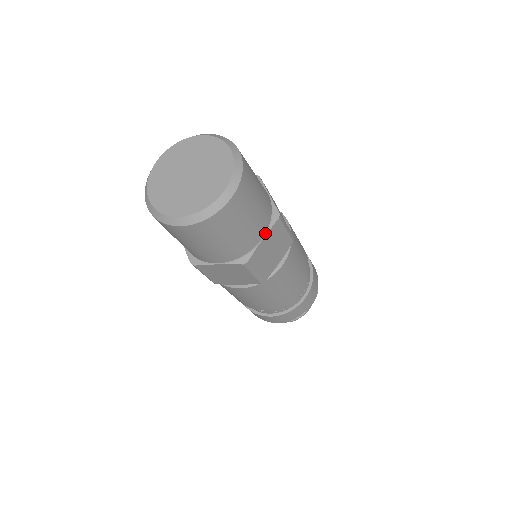
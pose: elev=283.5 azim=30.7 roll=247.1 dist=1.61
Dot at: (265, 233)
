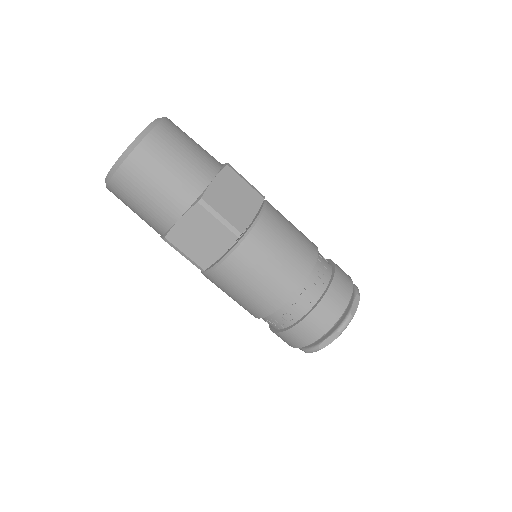
Dot at: (215, 176)
